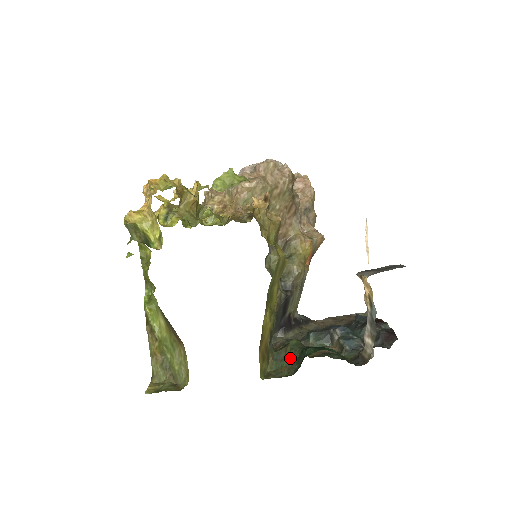
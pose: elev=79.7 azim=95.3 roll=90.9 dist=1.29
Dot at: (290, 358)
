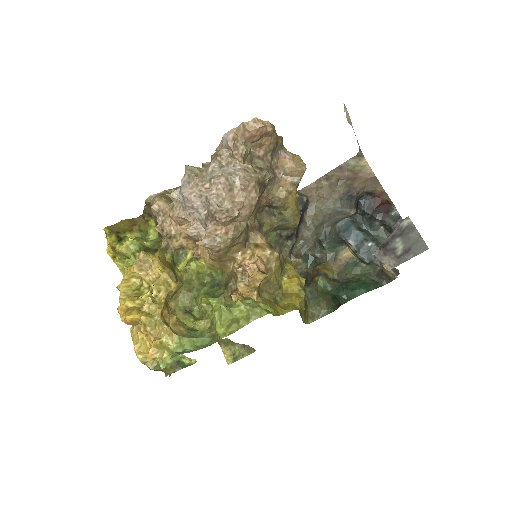
Dot at: (324, 297)
